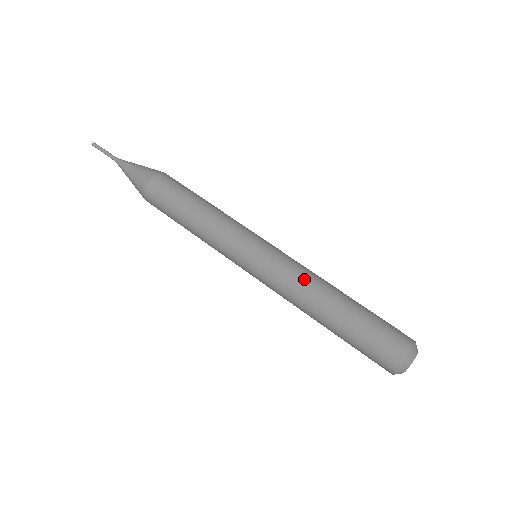
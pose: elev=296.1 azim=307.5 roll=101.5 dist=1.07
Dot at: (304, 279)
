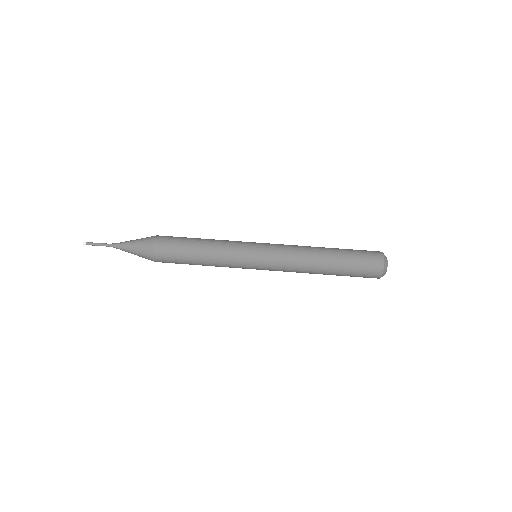
Dot at: (297, 264)
